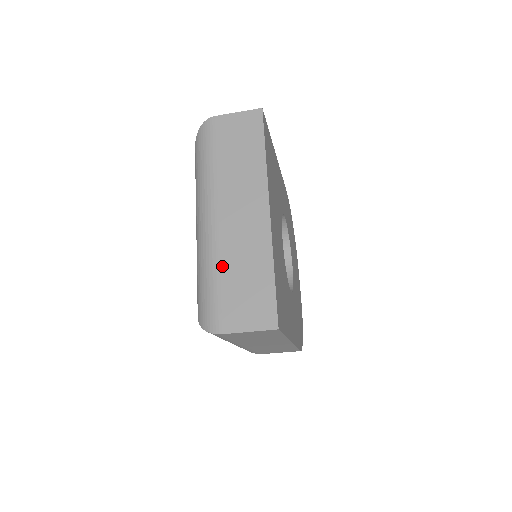
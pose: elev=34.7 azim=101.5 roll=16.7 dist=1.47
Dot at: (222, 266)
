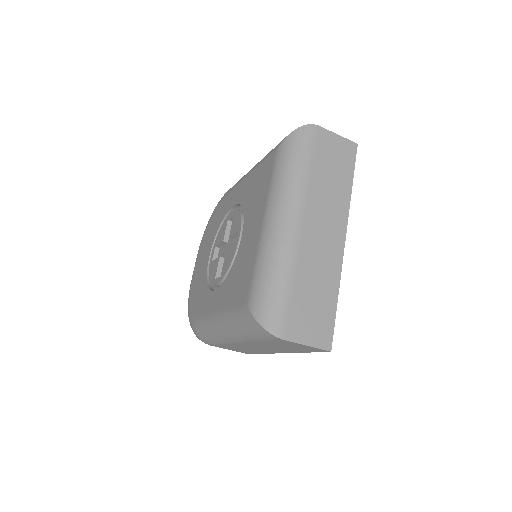
Dot at: (297, 274)
